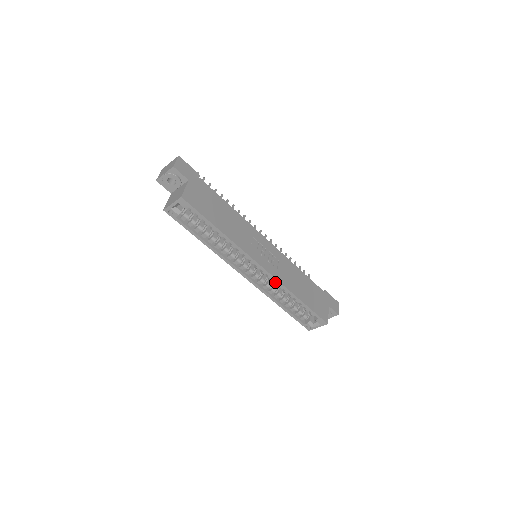
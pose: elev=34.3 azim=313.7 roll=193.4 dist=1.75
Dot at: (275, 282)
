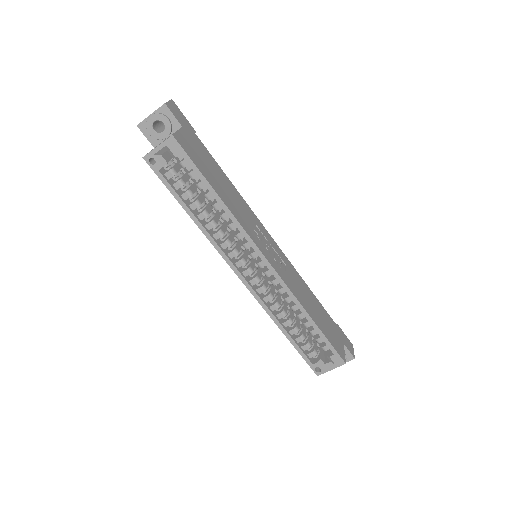
Dot at: (281, 290)
